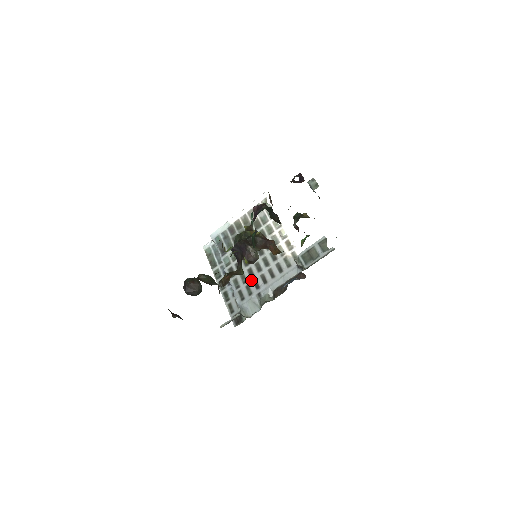
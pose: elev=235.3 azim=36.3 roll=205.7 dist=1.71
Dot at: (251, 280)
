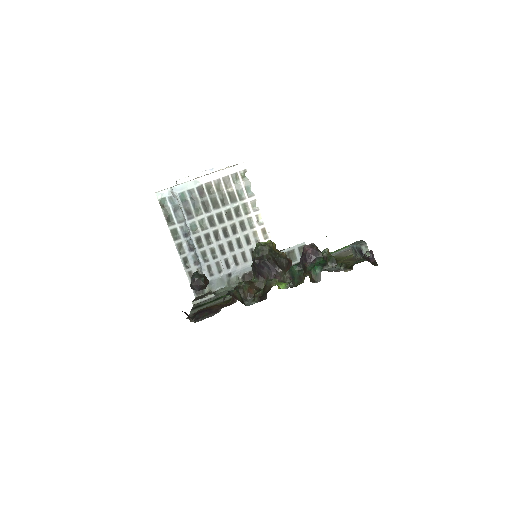
Dot at: (222, 258)
